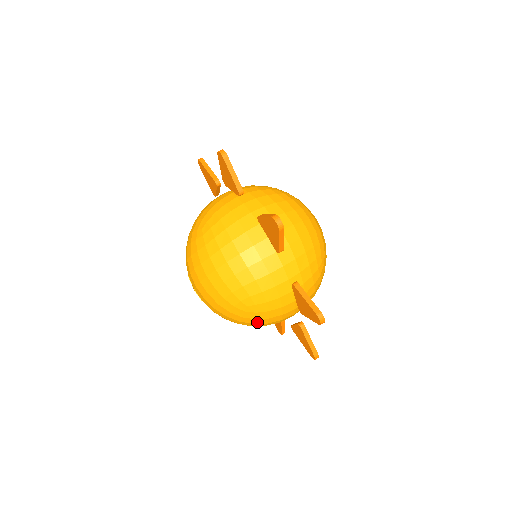
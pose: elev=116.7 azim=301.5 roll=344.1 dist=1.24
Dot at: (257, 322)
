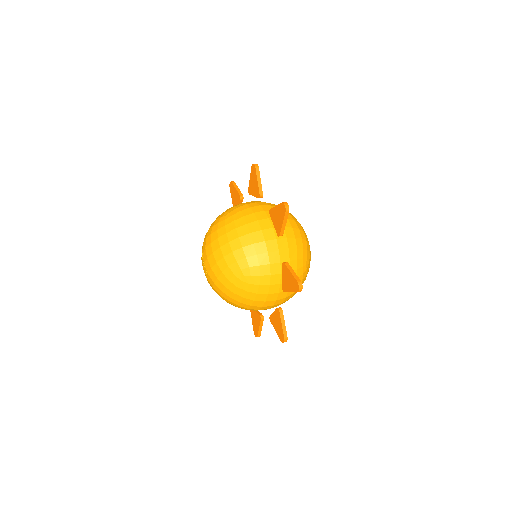
Dot at: (247, 296)
